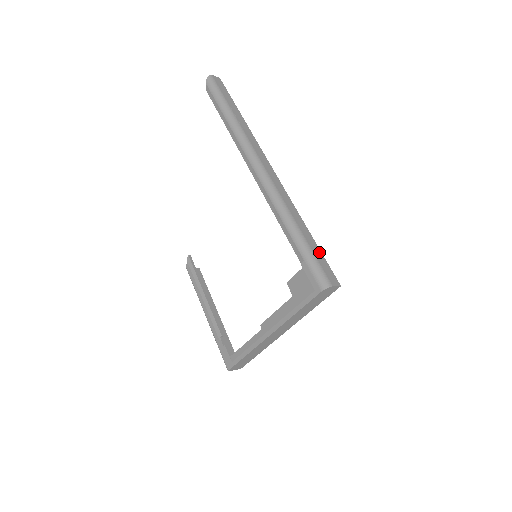
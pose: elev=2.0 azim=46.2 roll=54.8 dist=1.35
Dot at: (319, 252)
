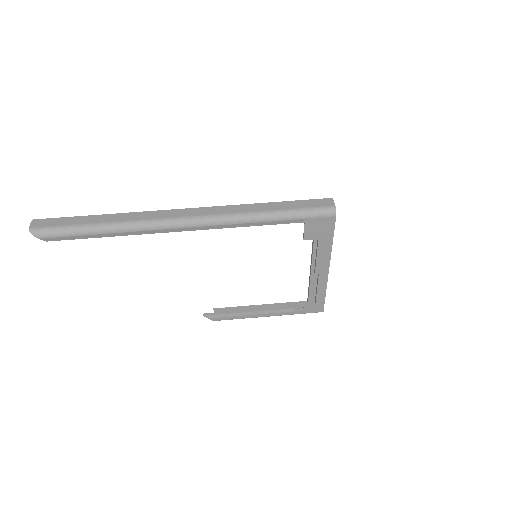
Dot at: (296, 203)
